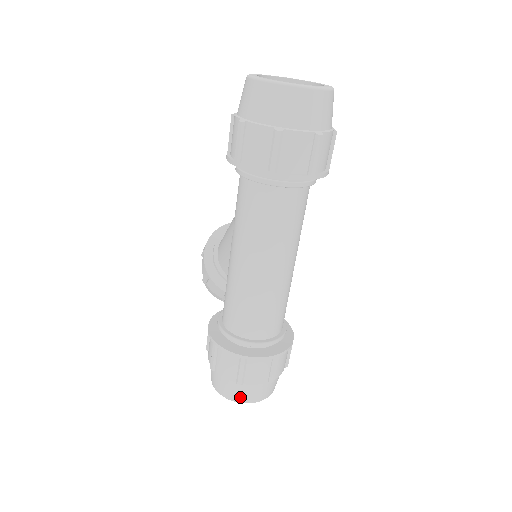
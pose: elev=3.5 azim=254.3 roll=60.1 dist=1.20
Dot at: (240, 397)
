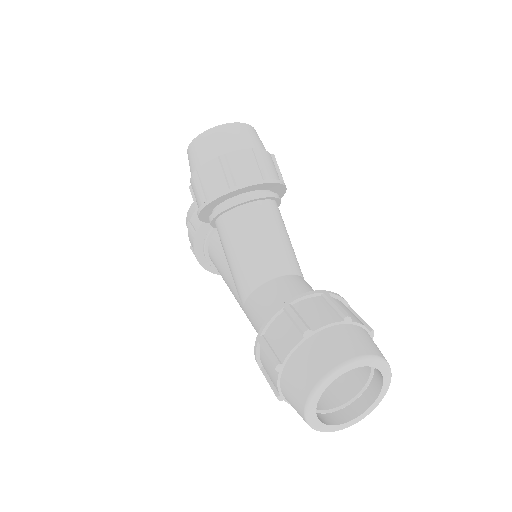
Dot at: occluded
